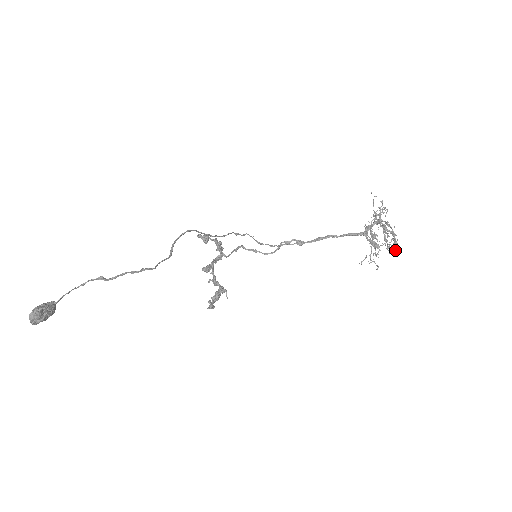
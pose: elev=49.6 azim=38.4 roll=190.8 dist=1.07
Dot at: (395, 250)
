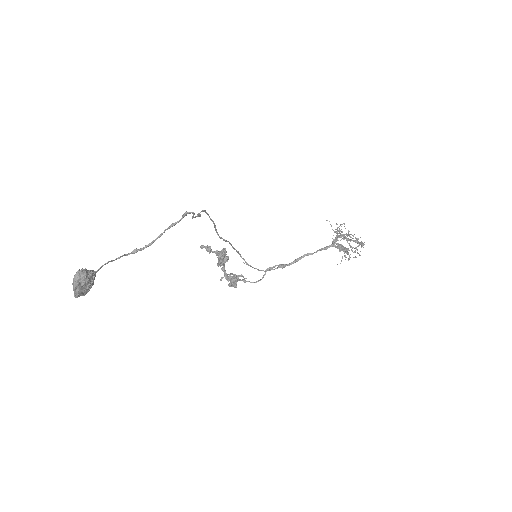
Dot at: occluded
